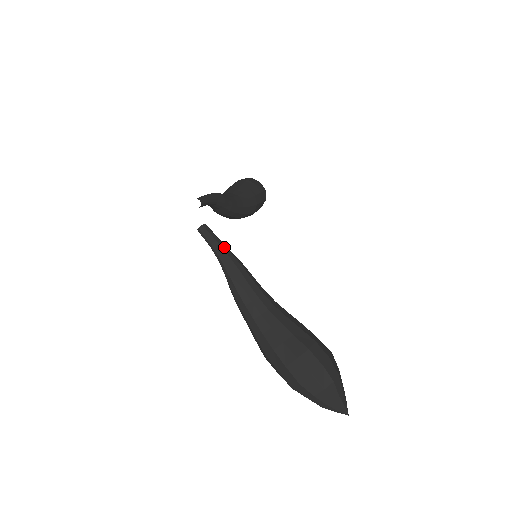
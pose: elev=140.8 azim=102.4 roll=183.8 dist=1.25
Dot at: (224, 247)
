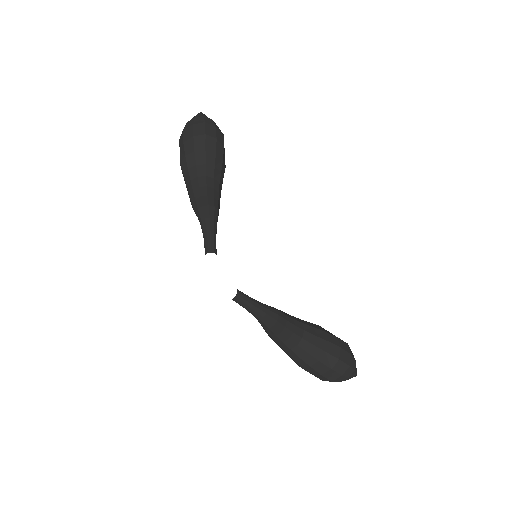
Dot at: (261, 307)
